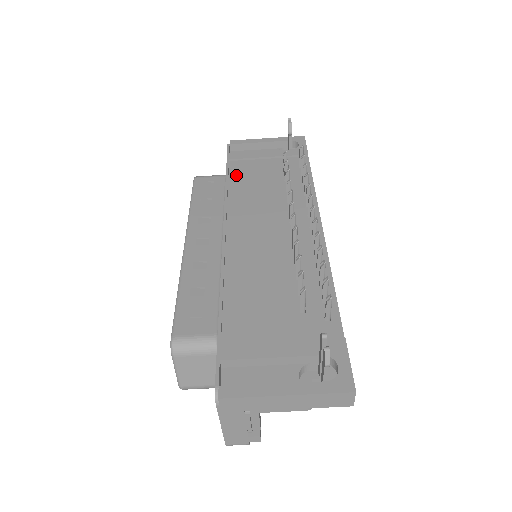
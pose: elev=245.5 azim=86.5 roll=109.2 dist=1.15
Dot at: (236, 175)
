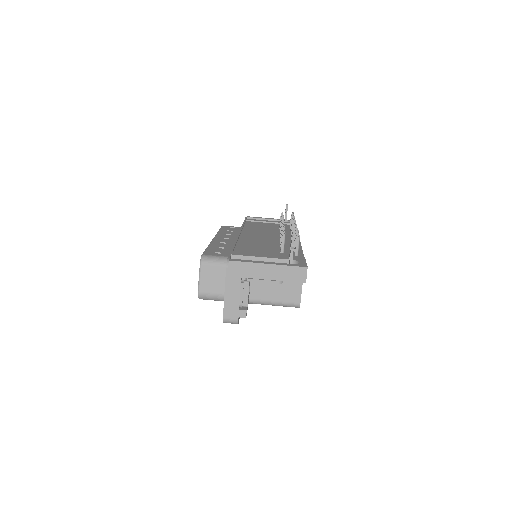
Dot at: (249, 224)
